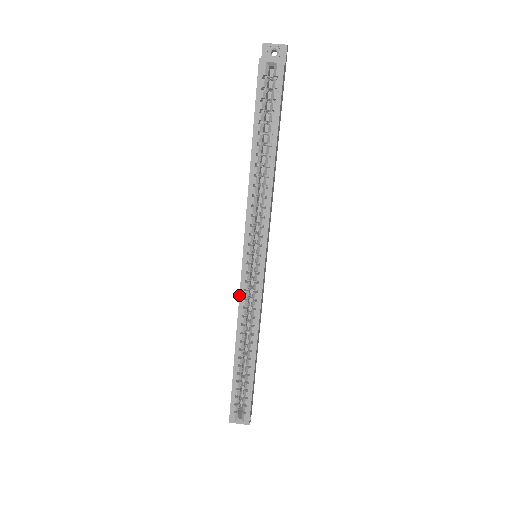
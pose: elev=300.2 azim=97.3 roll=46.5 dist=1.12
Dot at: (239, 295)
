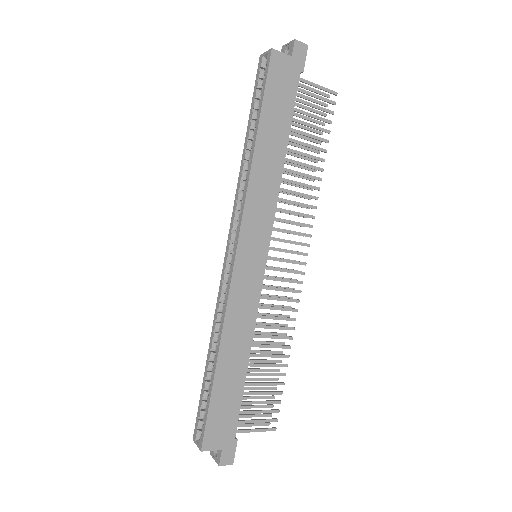
Dot at: (219, 286)
